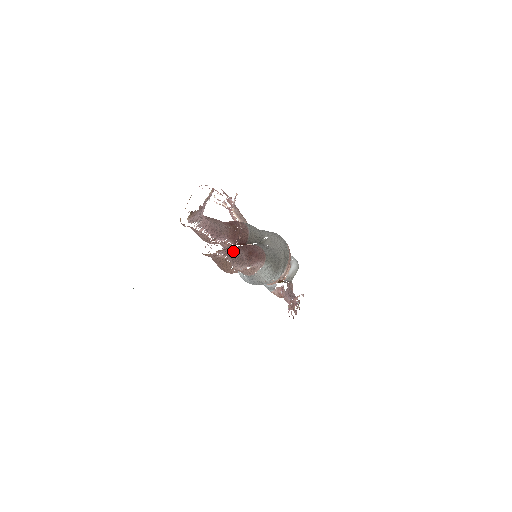
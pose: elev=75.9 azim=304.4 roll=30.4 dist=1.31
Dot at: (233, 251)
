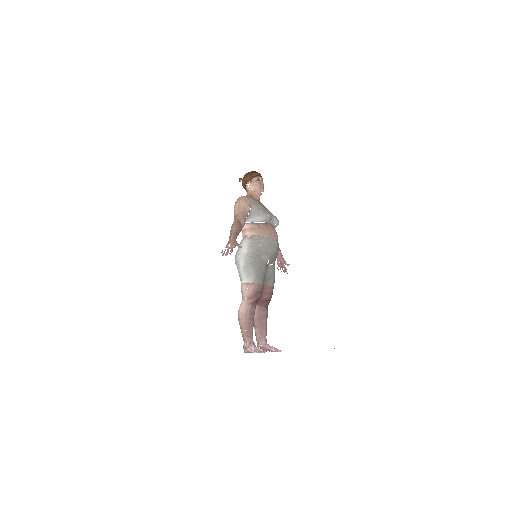
Dot at: (266, 325)
